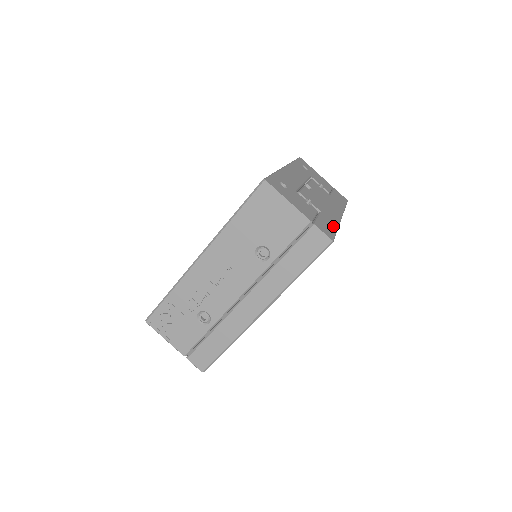
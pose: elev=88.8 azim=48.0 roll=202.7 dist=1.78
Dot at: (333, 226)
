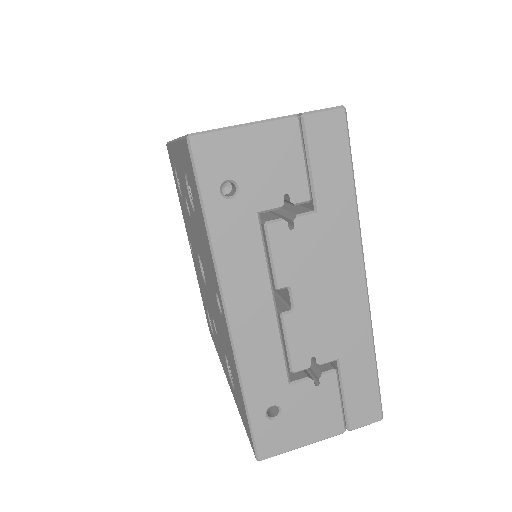
Dot at: occluded
